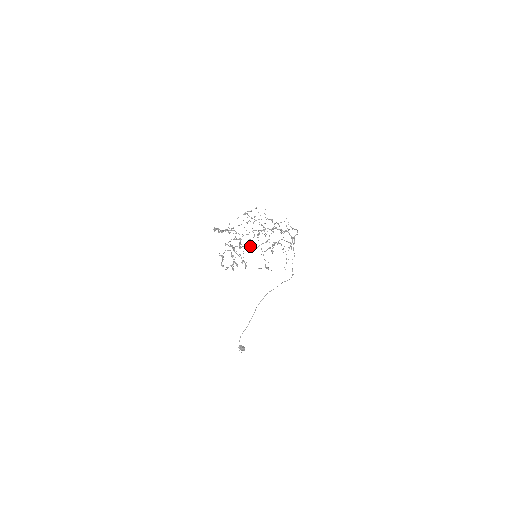
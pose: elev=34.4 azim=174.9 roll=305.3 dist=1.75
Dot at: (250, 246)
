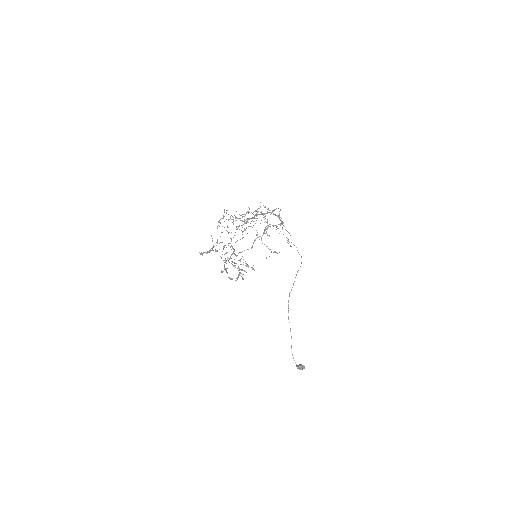
Dot at: (244, 250)
